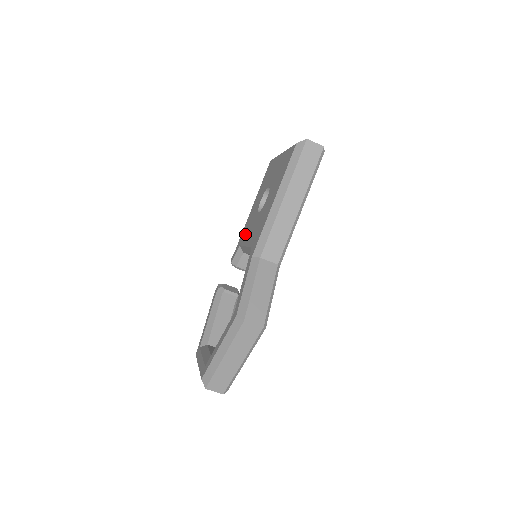
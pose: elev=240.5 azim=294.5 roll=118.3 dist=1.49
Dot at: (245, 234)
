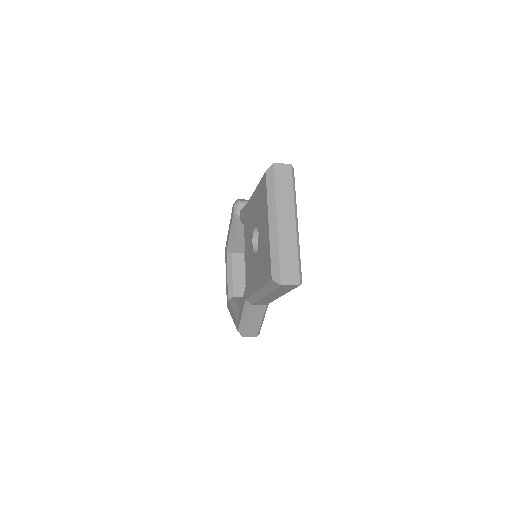
Dot at: (246, 228)
